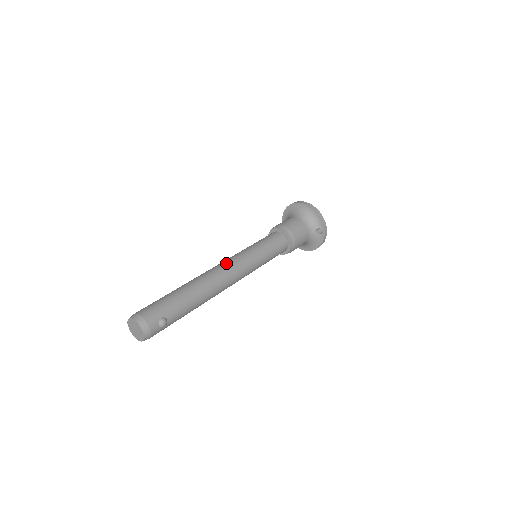
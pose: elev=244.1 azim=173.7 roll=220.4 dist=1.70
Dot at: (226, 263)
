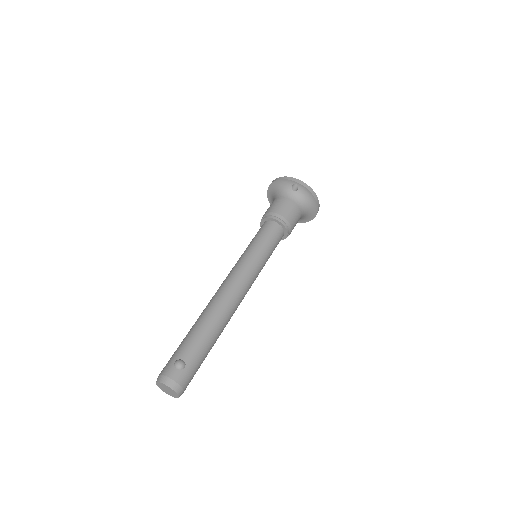
Dot at: occluded
